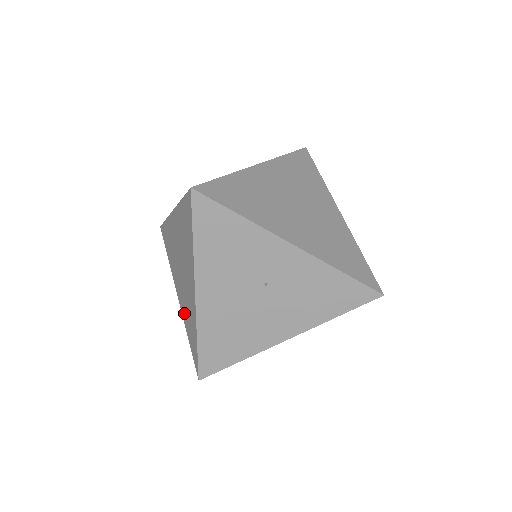
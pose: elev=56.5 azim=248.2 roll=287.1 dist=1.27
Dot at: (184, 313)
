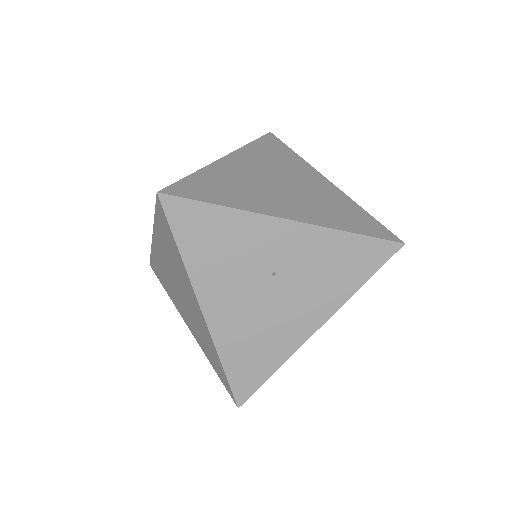
Dot at: (200, 341)
